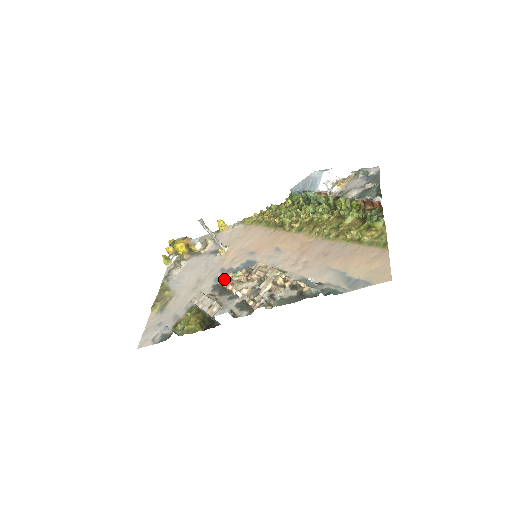
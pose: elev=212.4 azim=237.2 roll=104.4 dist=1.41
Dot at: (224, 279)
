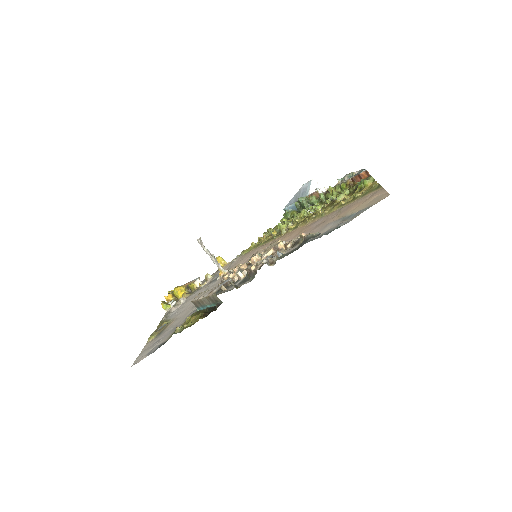
Dot at: occluded
